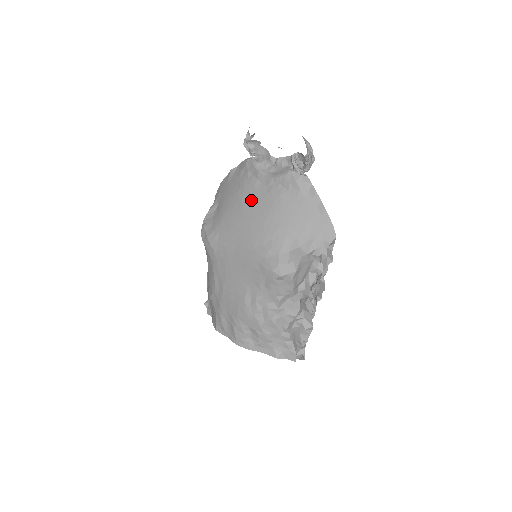
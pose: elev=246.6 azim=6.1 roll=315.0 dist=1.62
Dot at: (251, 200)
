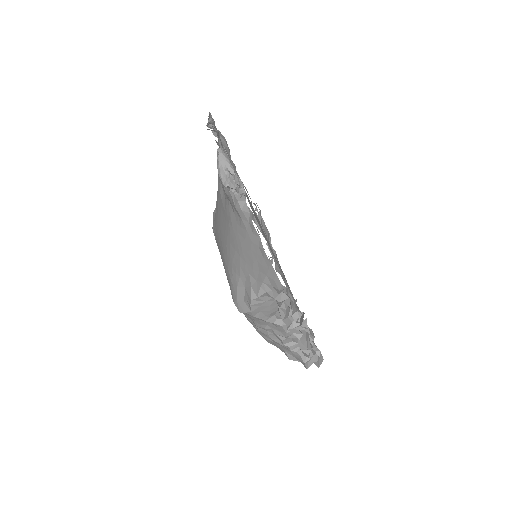
Dot at: (220, 209)
